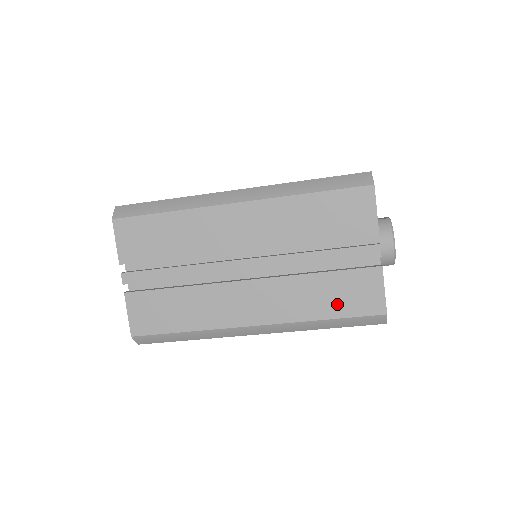
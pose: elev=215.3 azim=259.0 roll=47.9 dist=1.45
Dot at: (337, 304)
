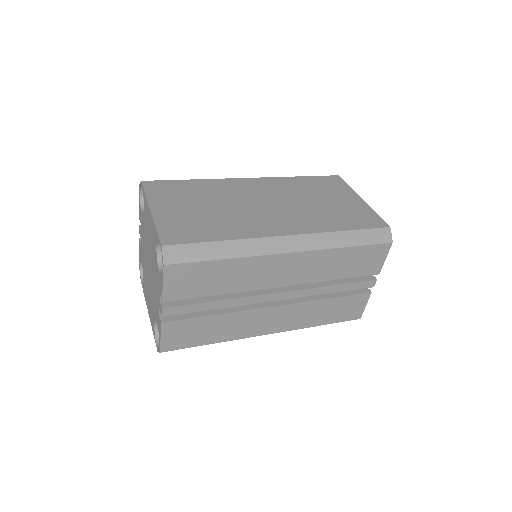
Dot at: (333, 316)
